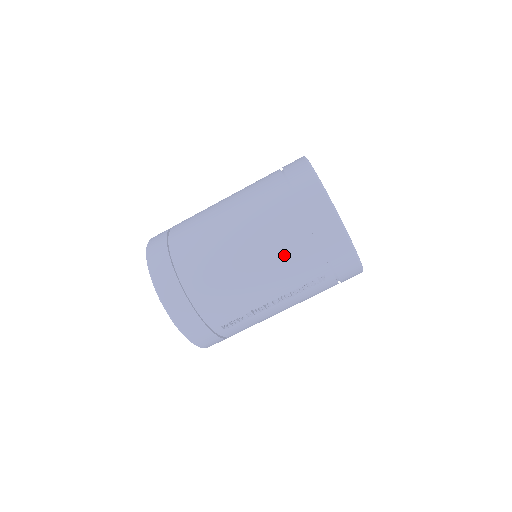
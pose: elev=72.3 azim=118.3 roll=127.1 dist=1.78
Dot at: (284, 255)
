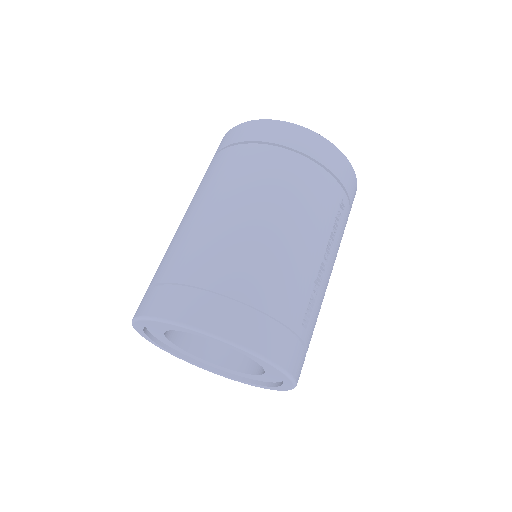
Dot at: (301, 194)
